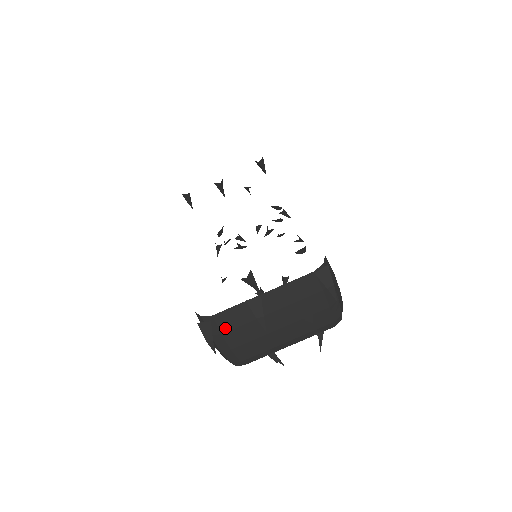
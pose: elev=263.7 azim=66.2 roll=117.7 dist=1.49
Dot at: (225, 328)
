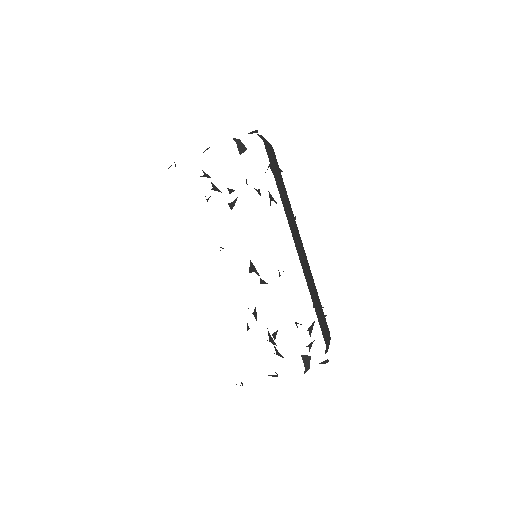
Dot at: occluded
